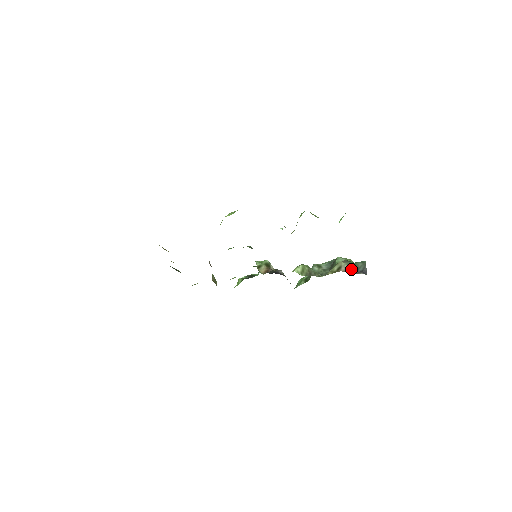
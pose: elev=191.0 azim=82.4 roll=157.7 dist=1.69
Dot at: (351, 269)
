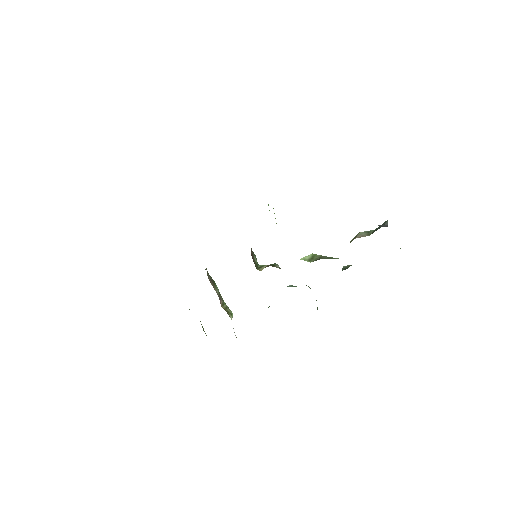
Dot at: (370, 234)
